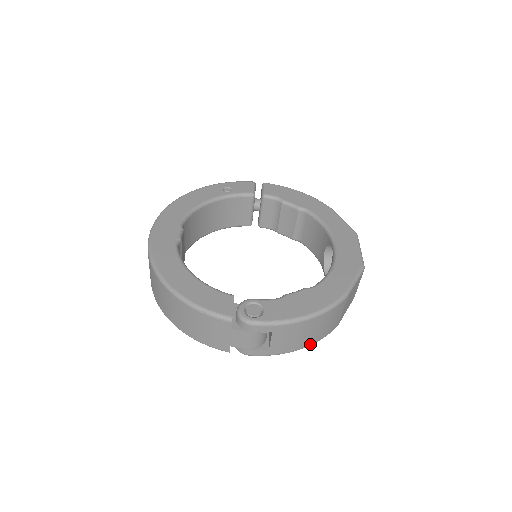
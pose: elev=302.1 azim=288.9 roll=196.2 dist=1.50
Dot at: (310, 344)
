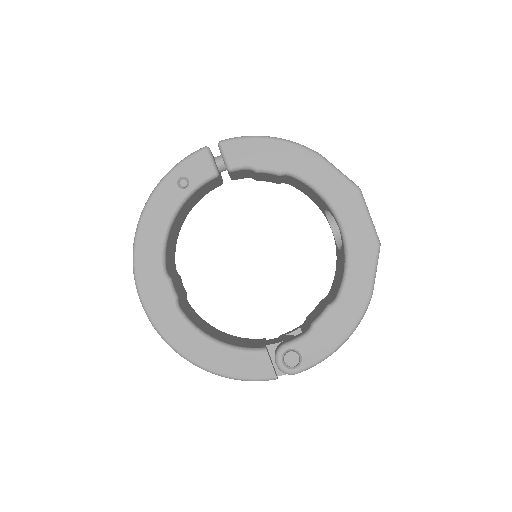
Dot at: occluded
